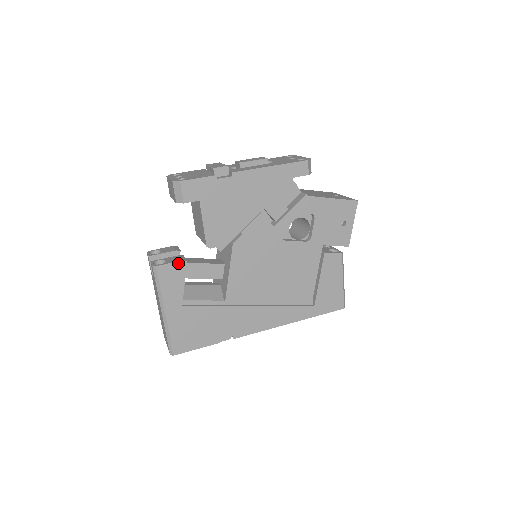
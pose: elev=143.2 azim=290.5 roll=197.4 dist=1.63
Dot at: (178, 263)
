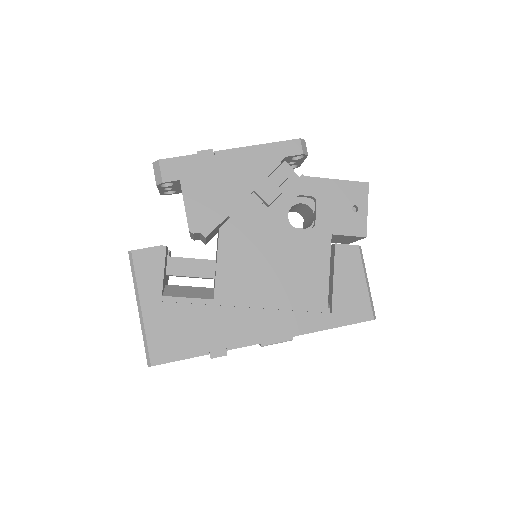
Dot at: (156, 248)
